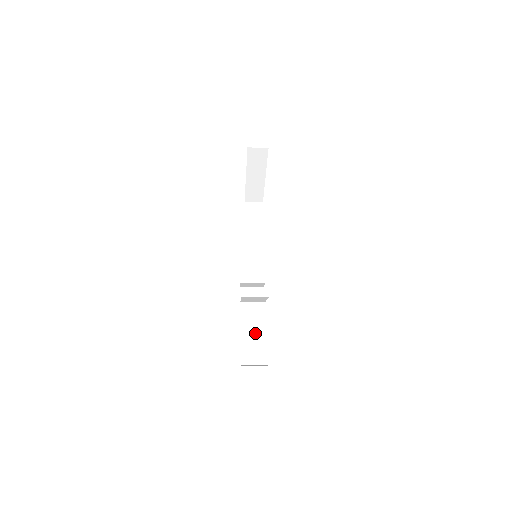
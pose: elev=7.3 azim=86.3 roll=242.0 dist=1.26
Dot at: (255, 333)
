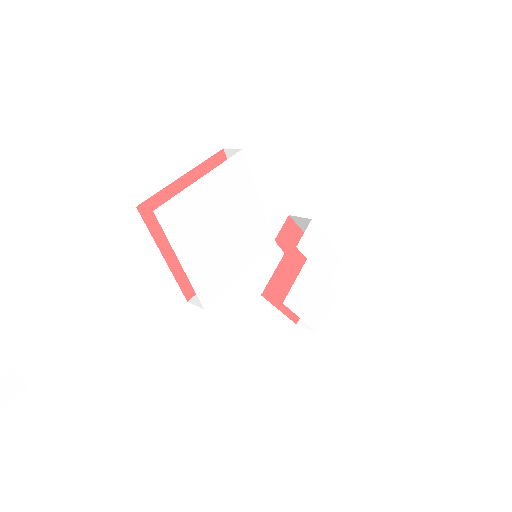
Dot at: occluded
